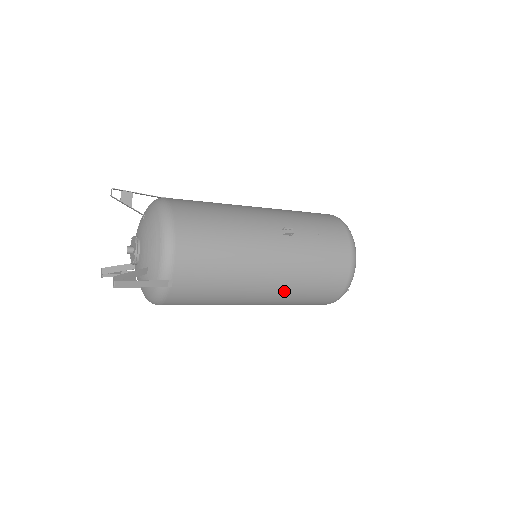
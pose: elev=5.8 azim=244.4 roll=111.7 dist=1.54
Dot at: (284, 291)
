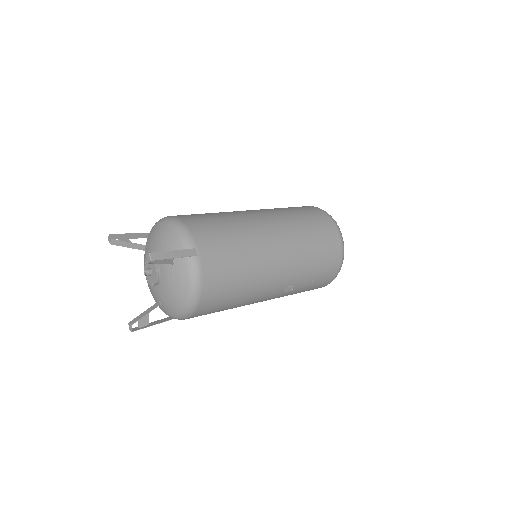
Dot at: occluded
